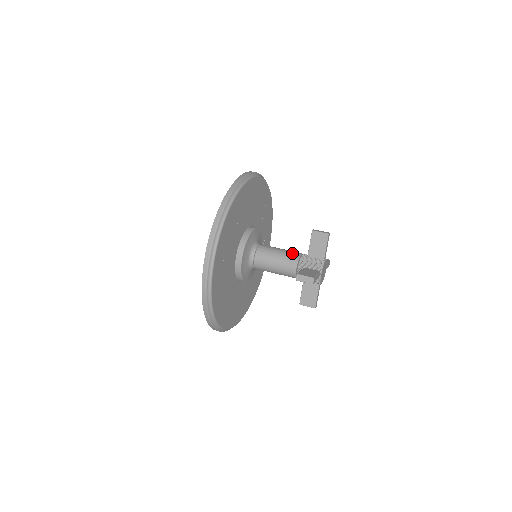
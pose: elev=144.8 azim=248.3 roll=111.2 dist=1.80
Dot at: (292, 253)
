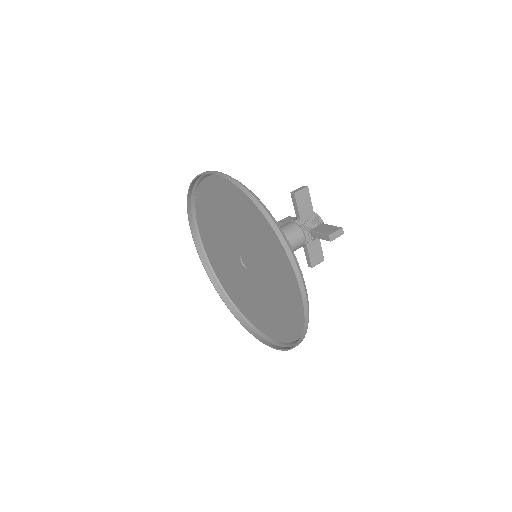
Dot at: (289, 227)
